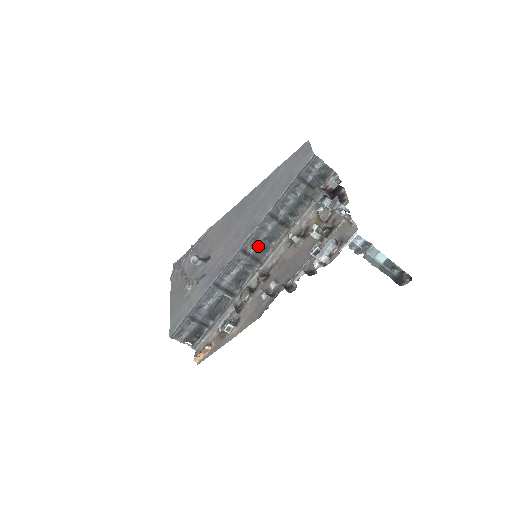
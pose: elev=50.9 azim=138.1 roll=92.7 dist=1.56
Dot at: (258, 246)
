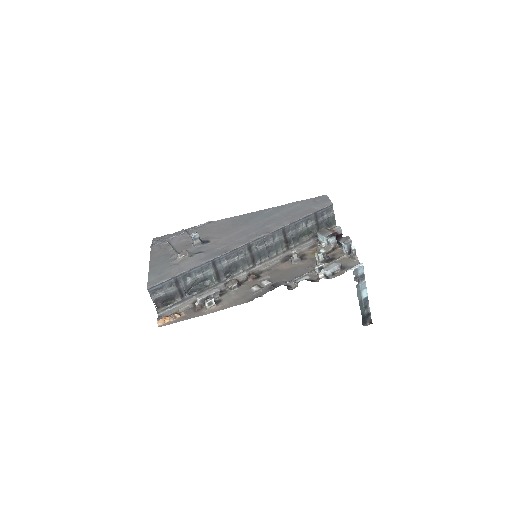
Dot at: (261, 249)
